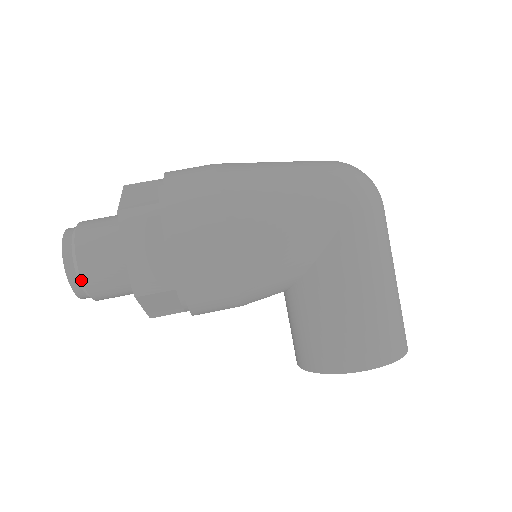
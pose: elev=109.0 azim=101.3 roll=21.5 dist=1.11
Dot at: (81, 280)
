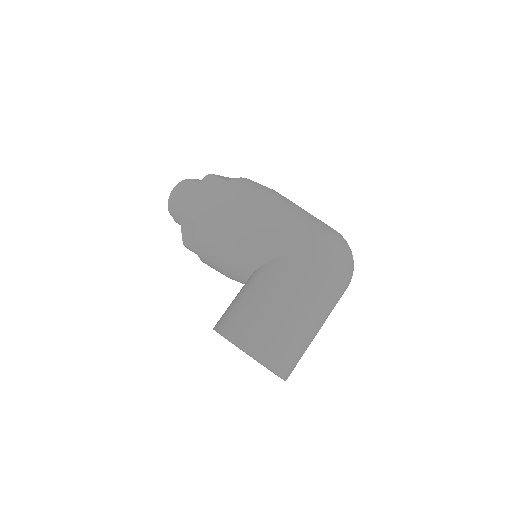
Dot at: (173, 197)
